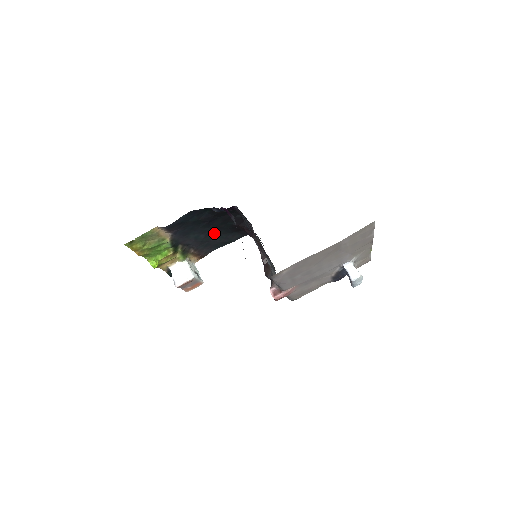
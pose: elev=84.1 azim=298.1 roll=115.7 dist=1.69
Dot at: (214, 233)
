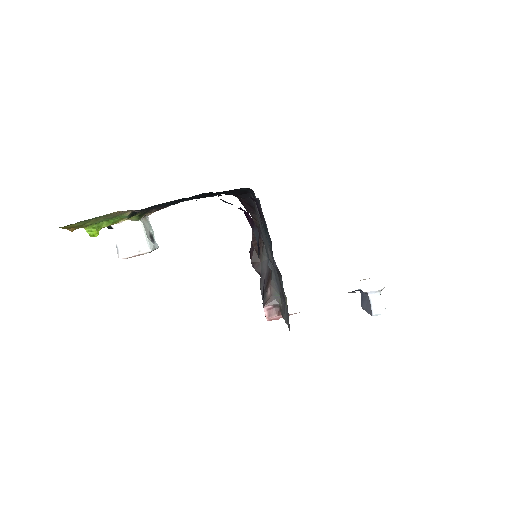
Dot at: occluded
